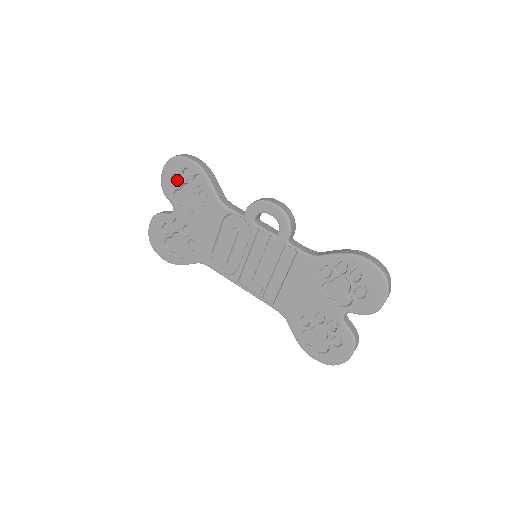
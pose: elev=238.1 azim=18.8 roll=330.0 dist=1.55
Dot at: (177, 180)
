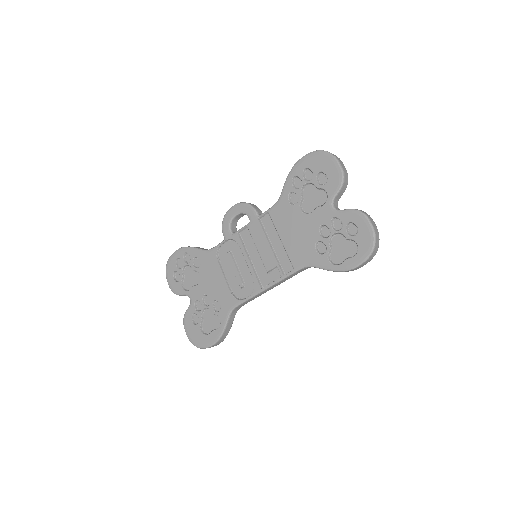
Dot at: (179, 276)
